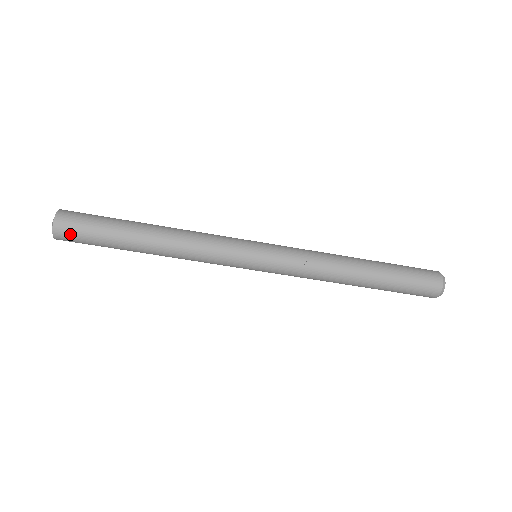
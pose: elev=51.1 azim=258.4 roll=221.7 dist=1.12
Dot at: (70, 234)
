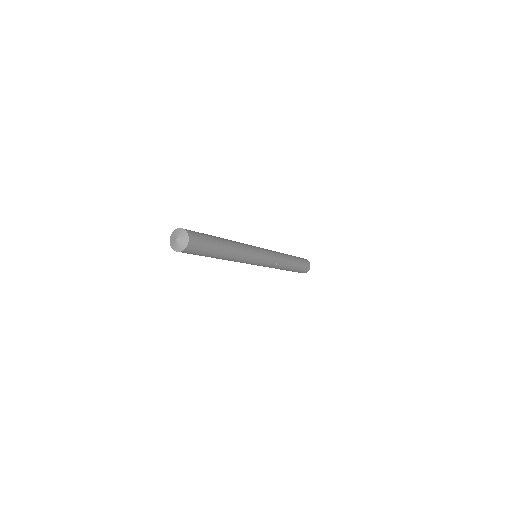
Dot at: (190, 252)
